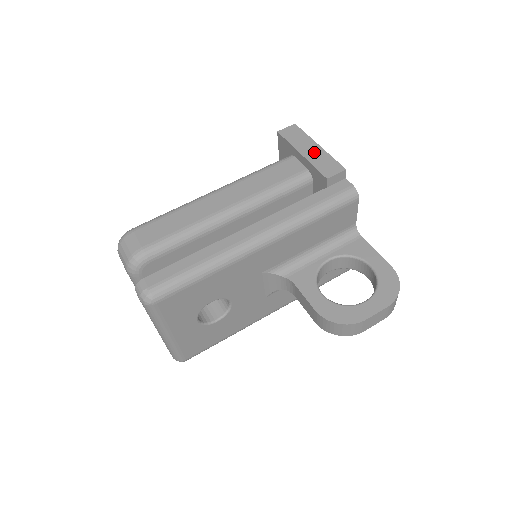
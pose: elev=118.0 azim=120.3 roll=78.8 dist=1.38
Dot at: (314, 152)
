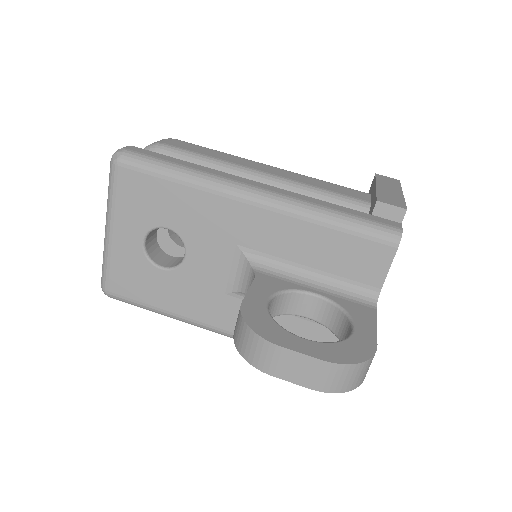
Dot at: (391, 191)
